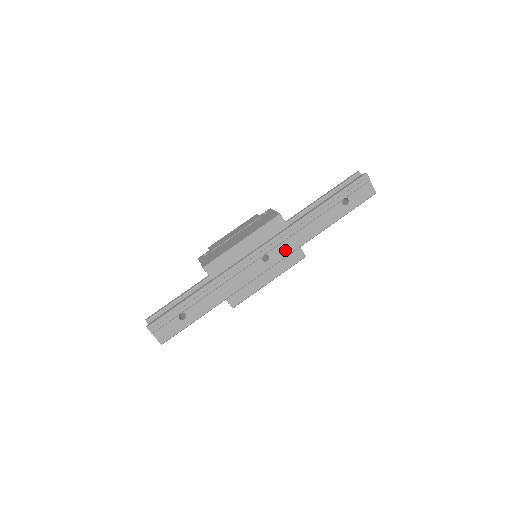
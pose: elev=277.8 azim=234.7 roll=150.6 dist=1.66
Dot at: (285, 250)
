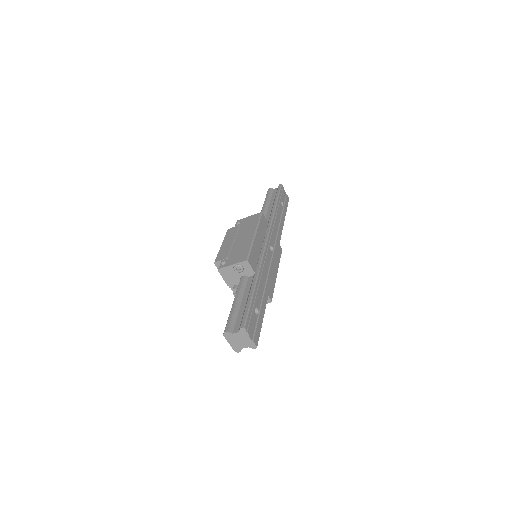
Dot at: (276, 241)
